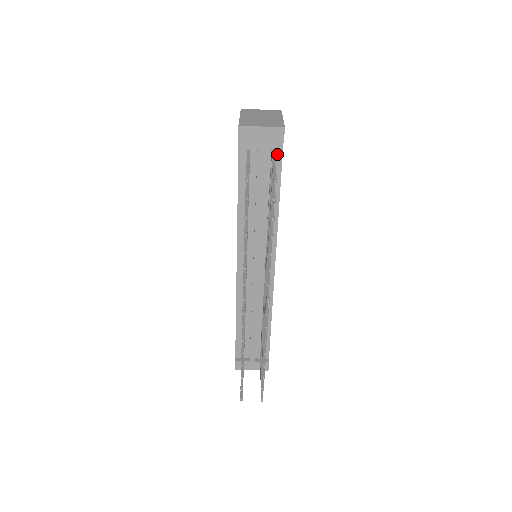
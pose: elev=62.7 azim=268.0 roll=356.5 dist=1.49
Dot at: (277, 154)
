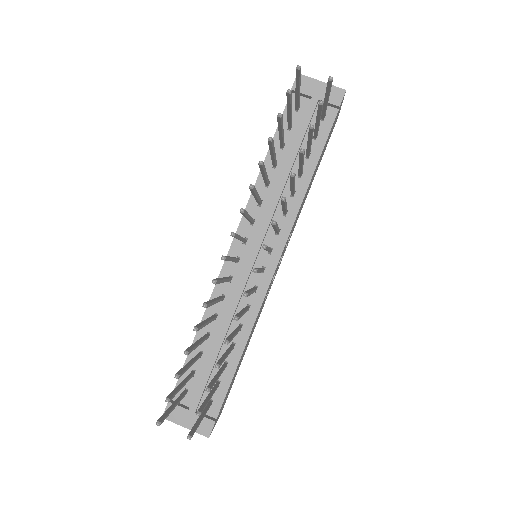
Dot at: (327, 121)
